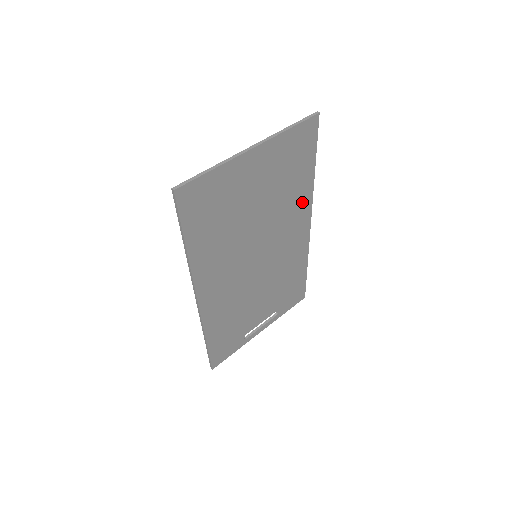
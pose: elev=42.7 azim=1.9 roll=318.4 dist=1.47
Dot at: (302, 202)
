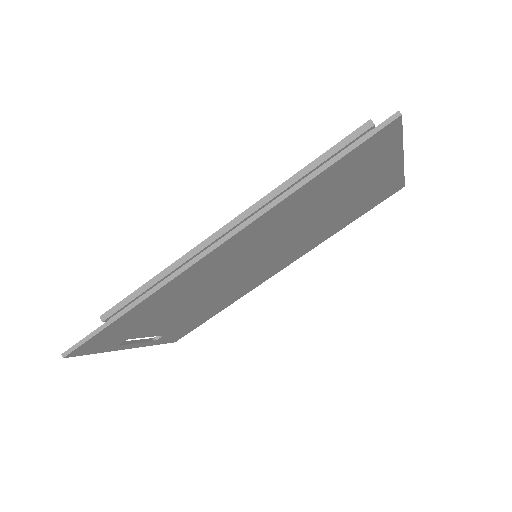
Dot at: (313, 243)
